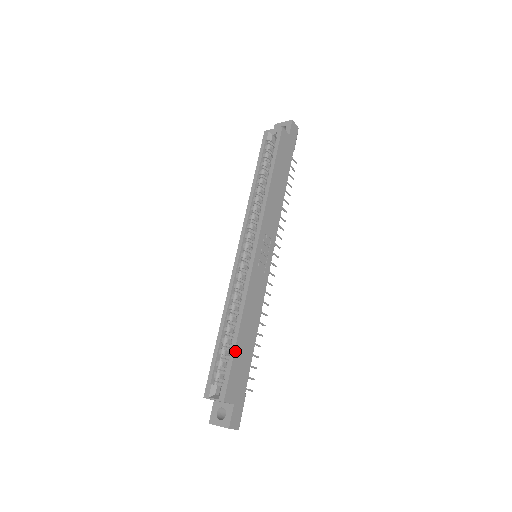
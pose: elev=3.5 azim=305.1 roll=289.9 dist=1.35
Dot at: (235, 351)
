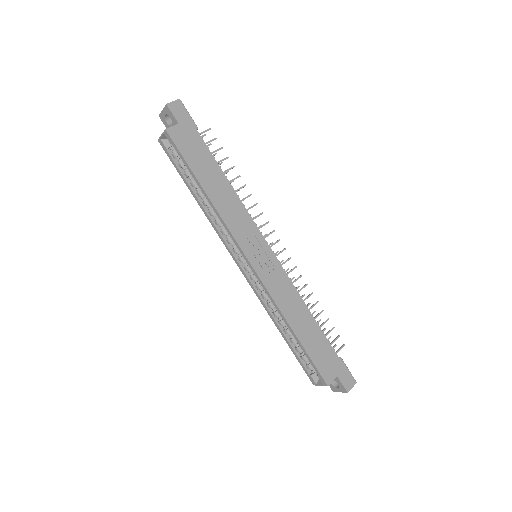
Dot at: (305, 349)
